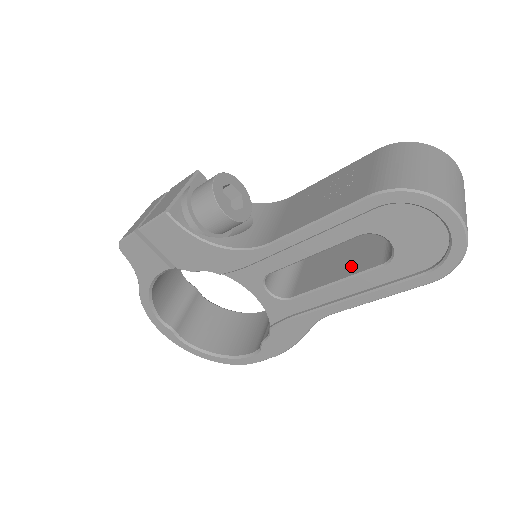
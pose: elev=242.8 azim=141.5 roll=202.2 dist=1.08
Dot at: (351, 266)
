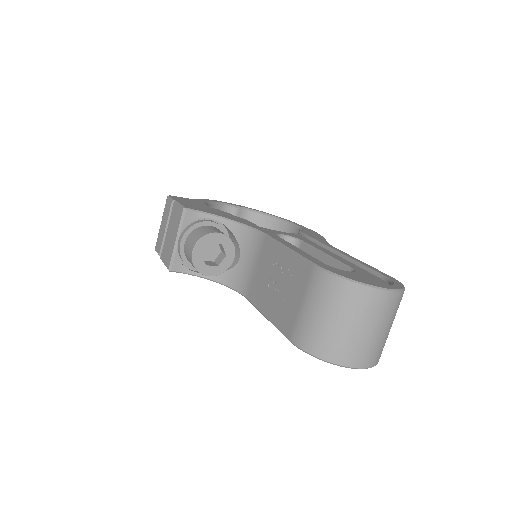
Dot at: occluded
